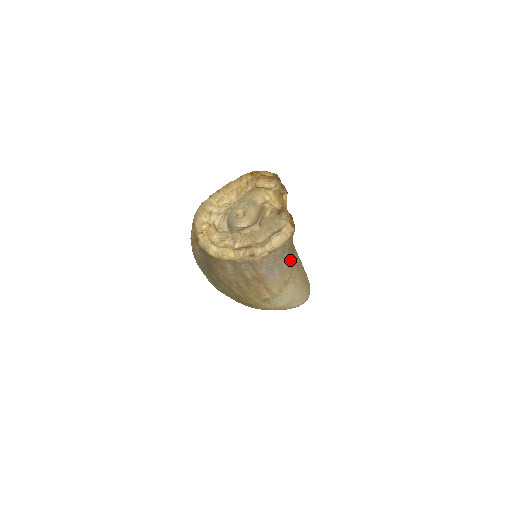
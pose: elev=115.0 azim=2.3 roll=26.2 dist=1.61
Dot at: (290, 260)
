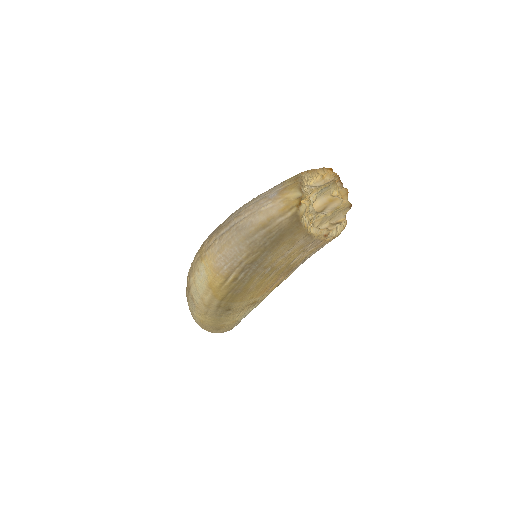
Dot at: occluded
